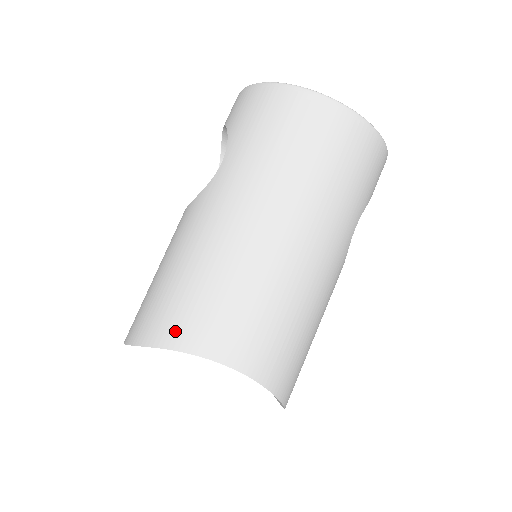
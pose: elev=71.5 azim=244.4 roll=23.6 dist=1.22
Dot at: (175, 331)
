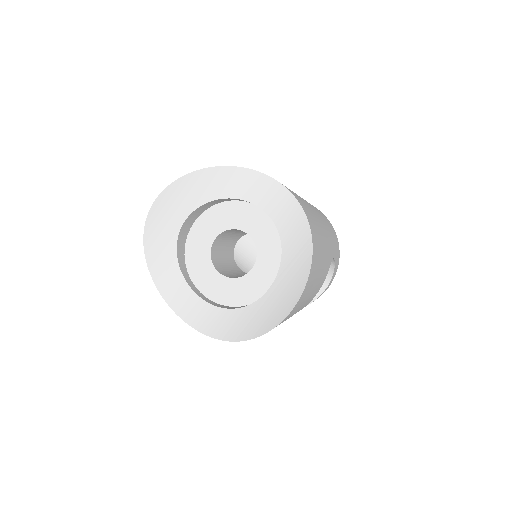
Dot at: occluded
